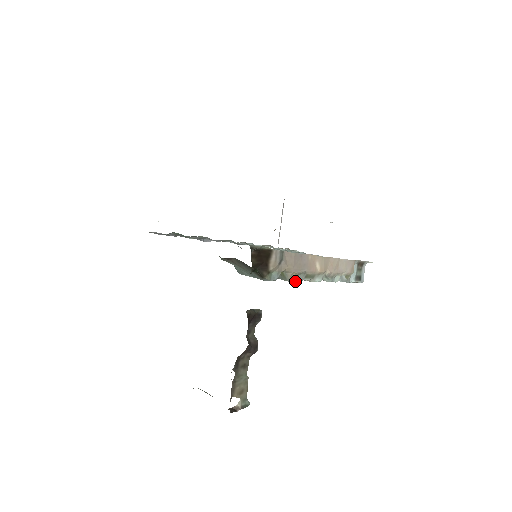
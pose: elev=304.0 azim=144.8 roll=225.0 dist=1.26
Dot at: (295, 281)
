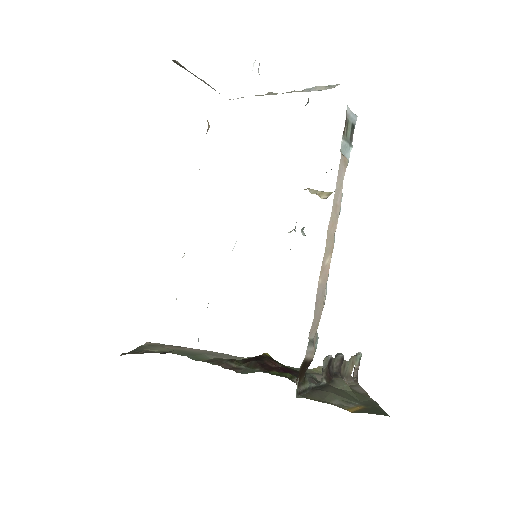
Dot at: occluded
